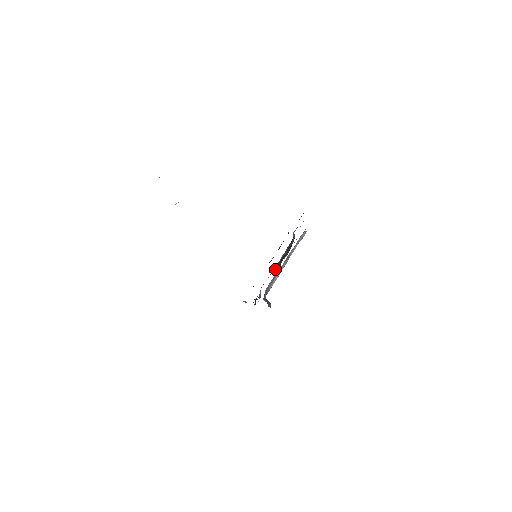
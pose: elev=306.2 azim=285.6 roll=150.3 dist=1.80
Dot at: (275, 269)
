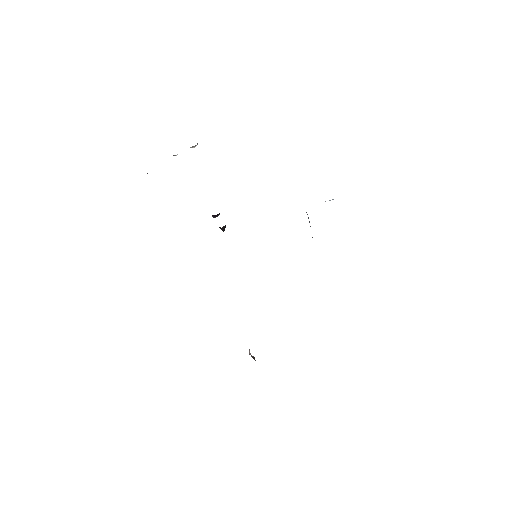
Dot at: occluded
